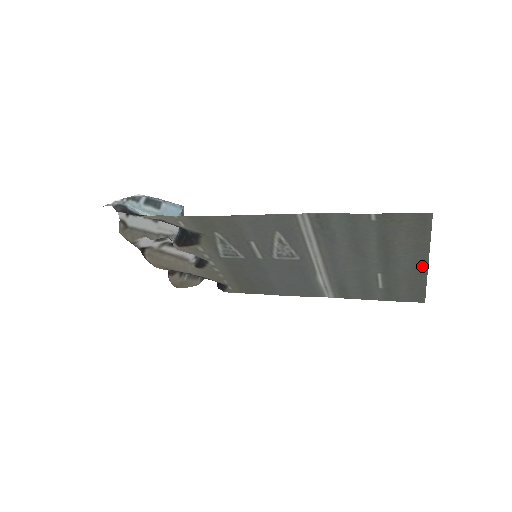
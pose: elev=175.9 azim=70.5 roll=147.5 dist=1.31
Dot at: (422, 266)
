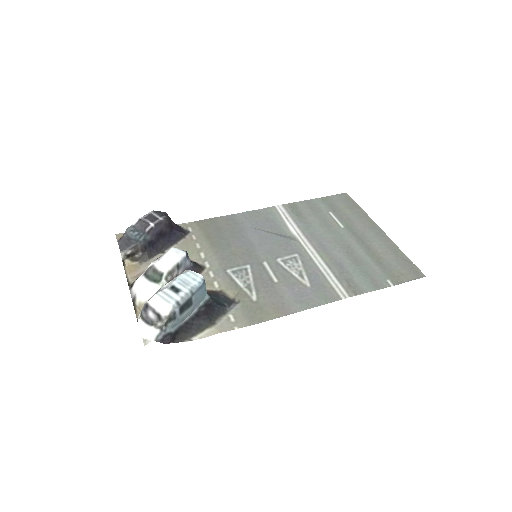
Dot at: (378, 230)
